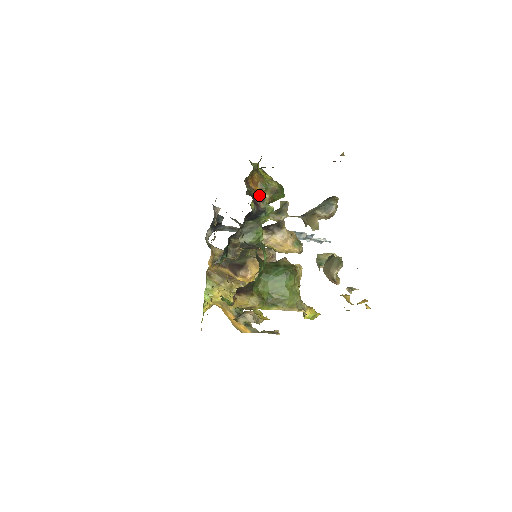
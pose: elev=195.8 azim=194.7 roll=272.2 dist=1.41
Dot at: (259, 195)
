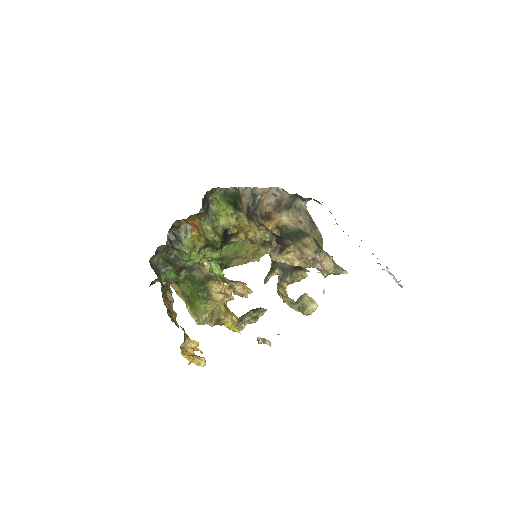
Dot at: (196, 234)
